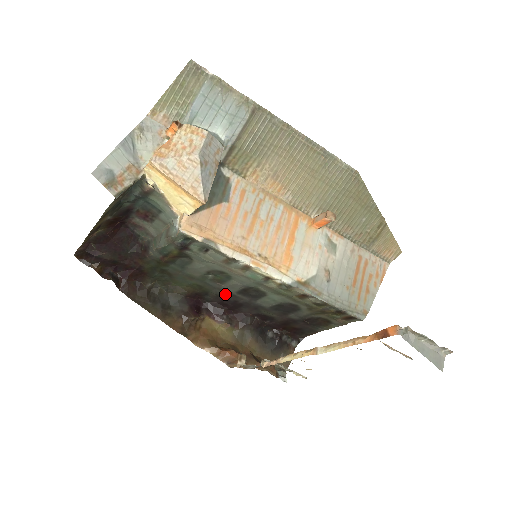
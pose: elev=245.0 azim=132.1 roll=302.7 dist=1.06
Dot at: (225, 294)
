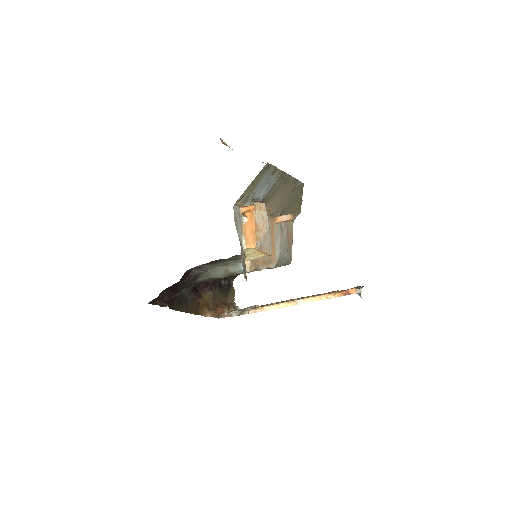
Dot at: occluded
